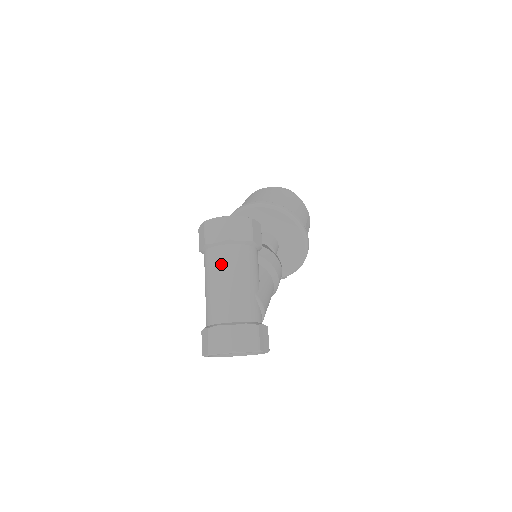
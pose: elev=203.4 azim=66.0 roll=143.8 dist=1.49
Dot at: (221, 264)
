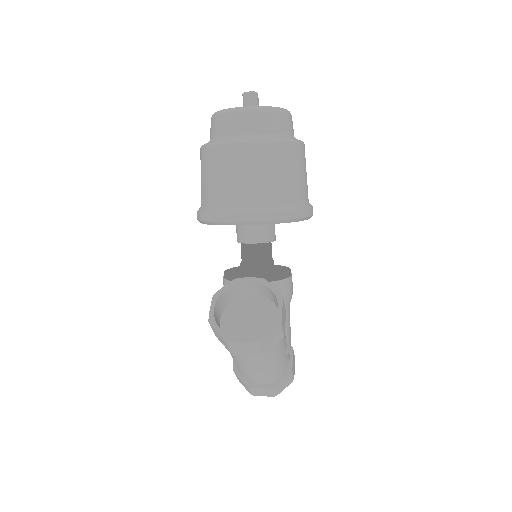
Dot at: (254, 362)
